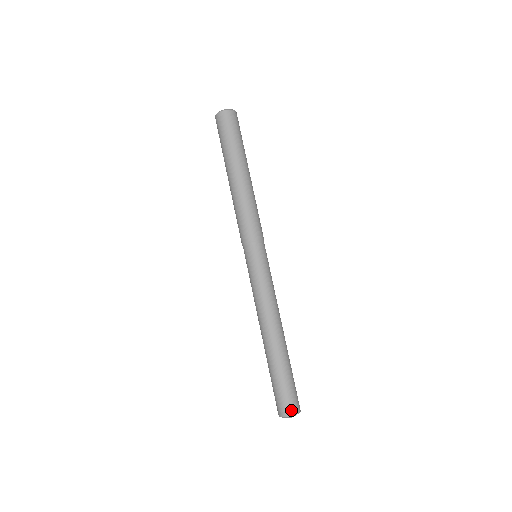
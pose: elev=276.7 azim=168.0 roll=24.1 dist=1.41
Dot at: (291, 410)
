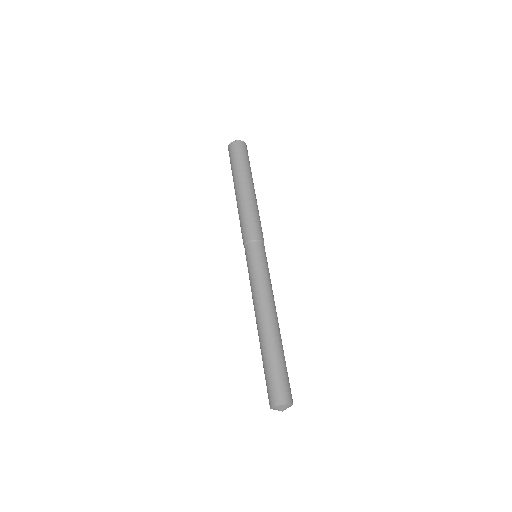
Dot at: (287, 398)
